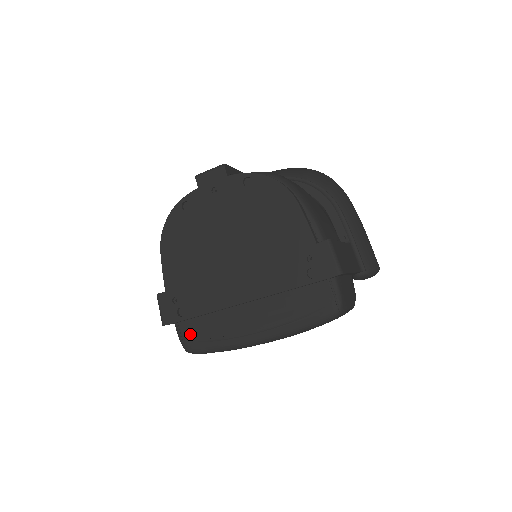
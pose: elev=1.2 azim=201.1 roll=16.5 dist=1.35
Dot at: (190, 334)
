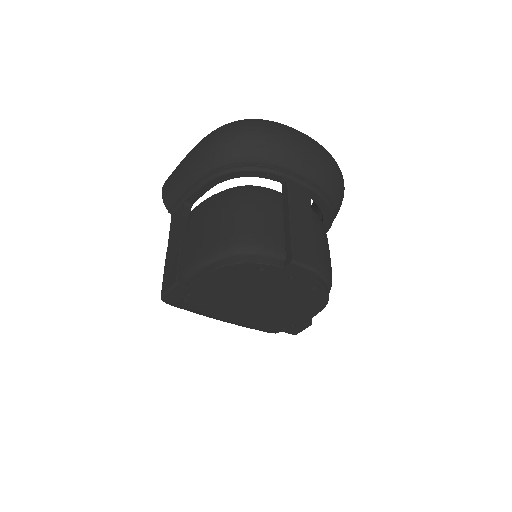
Dot at: (177, 301)
